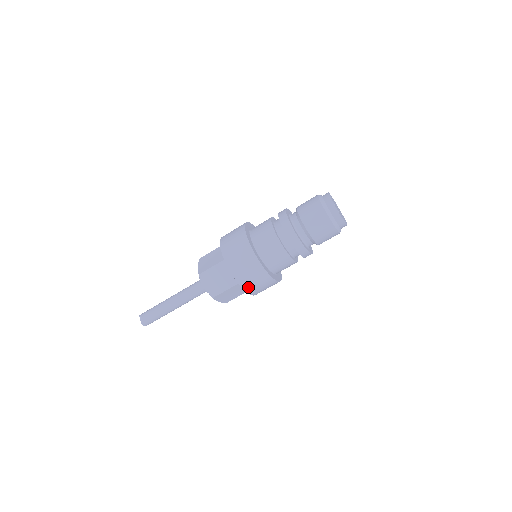
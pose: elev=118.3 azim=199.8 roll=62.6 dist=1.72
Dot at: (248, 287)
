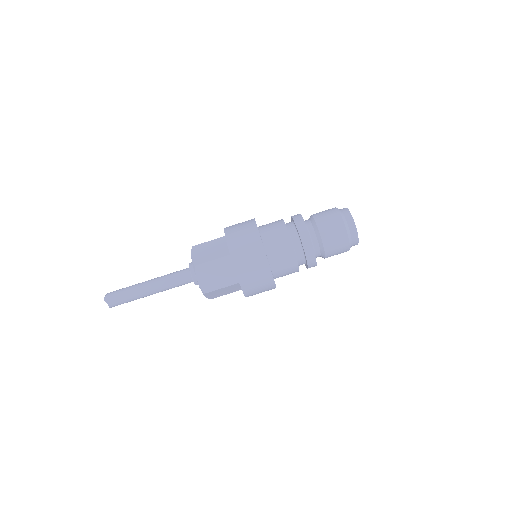
Dot at: (236, 256)
